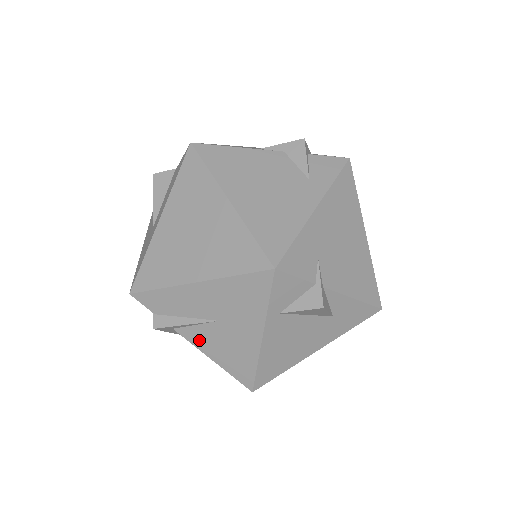
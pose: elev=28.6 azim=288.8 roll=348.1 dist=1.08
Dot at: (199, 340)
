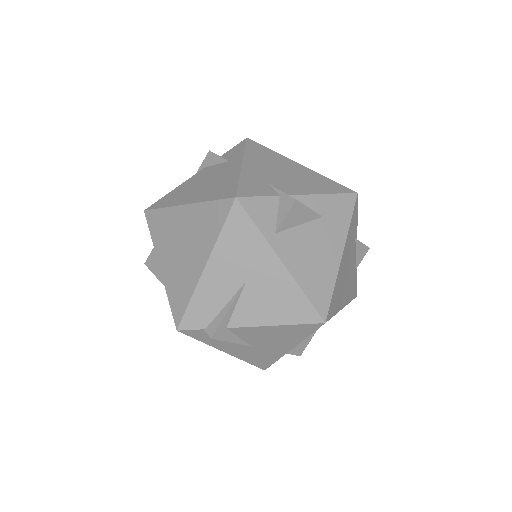
Dot at: (250, 317)
